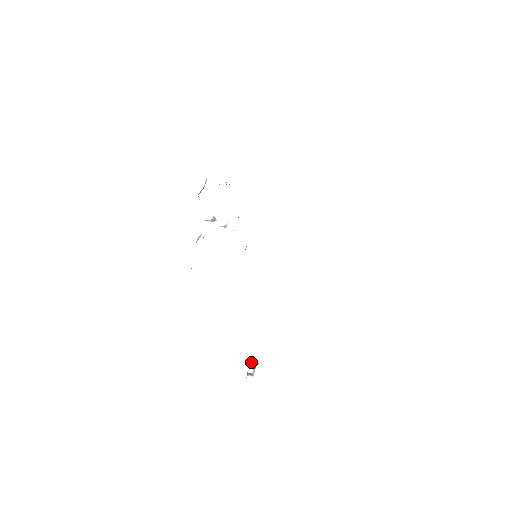
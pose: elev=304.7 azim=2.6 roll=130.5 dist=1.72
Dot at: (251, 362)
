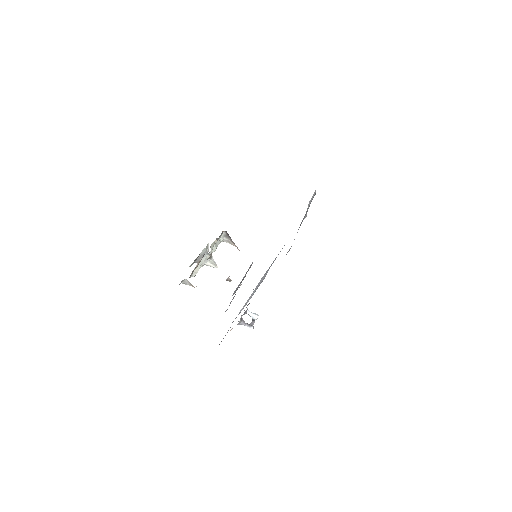
Dot at: (247, 311)
